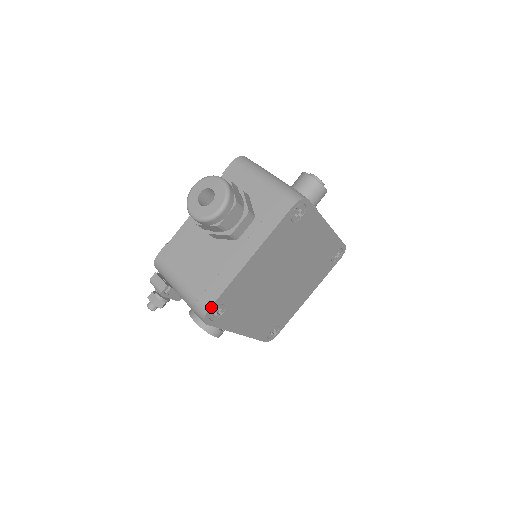
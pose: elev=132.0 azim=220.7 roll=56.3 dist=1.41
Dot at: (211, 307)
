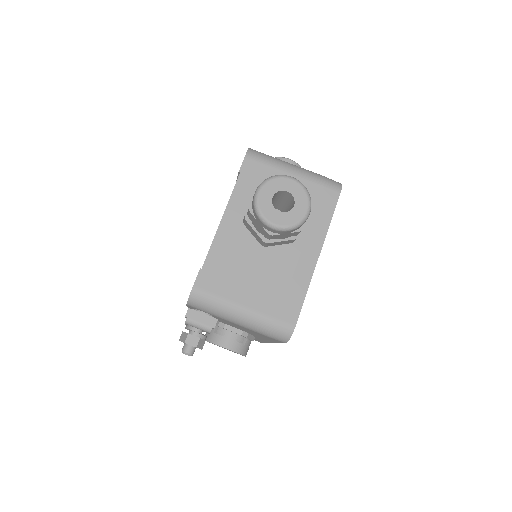
Dot at: (296, 322)
